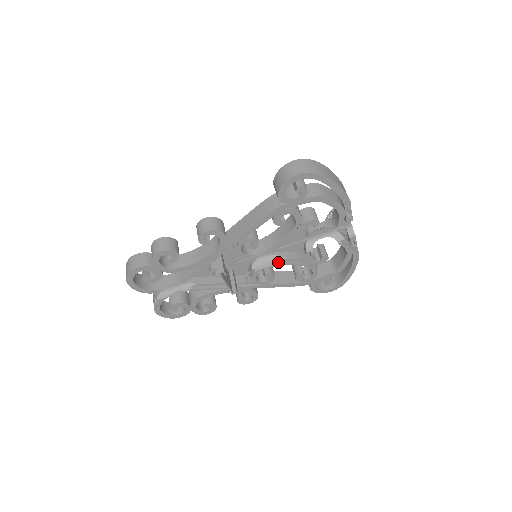
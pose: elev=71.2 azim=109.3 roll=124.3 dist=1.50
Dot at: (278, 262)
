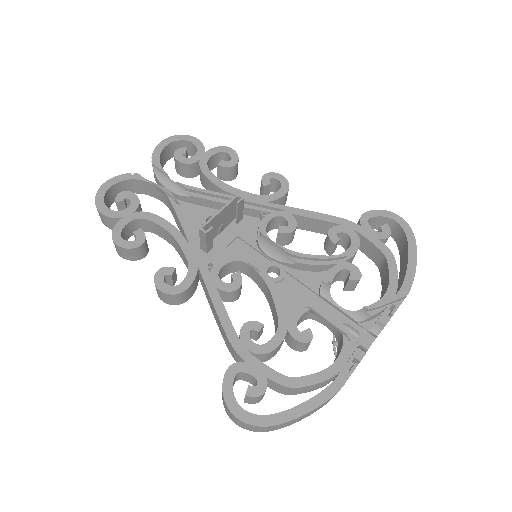
Dot at: (267, 278)
